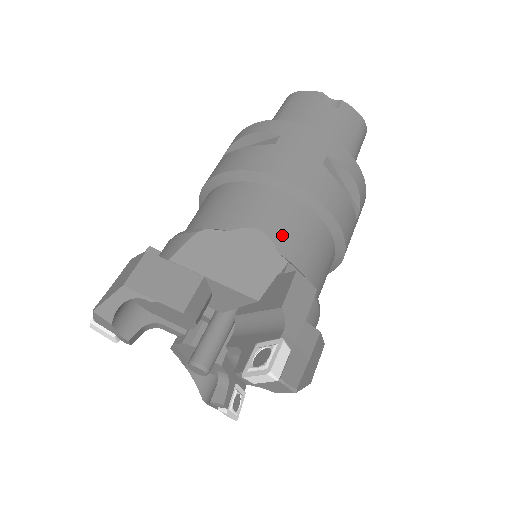
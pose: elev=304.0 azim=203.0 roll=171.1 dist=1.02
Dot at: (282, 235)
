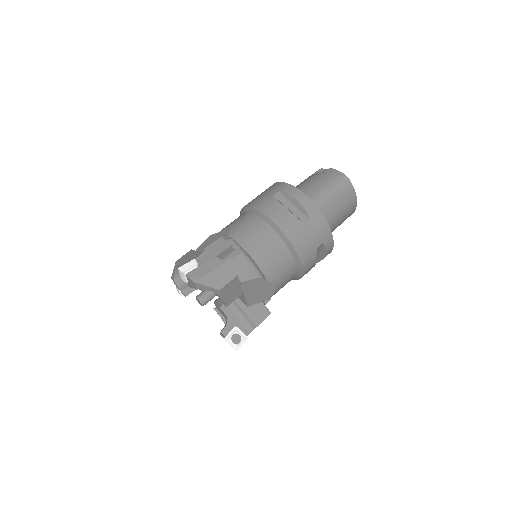
Dot at: (235, 229)
